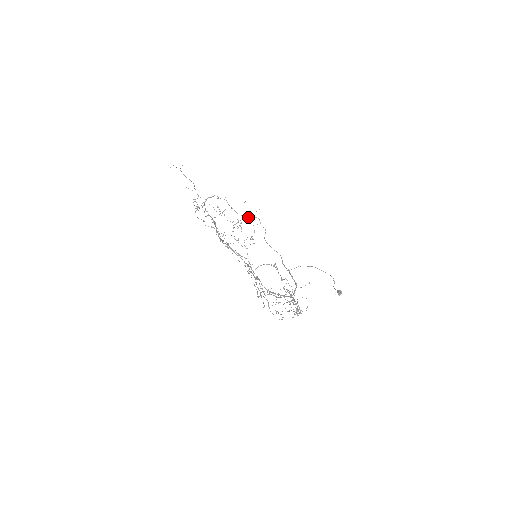
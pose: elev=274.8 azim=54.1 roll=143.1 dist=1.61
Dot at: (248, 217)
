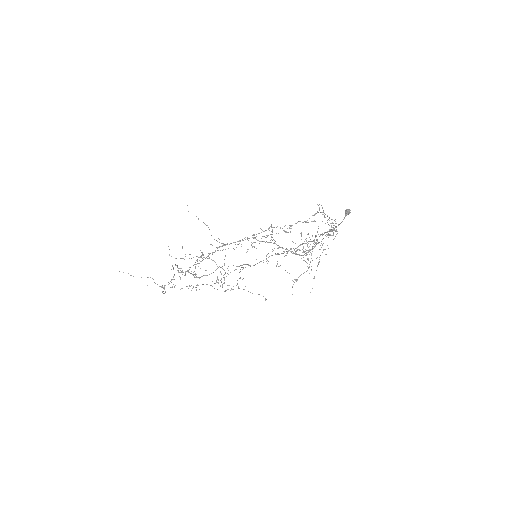
Dot at: (222, 268)
